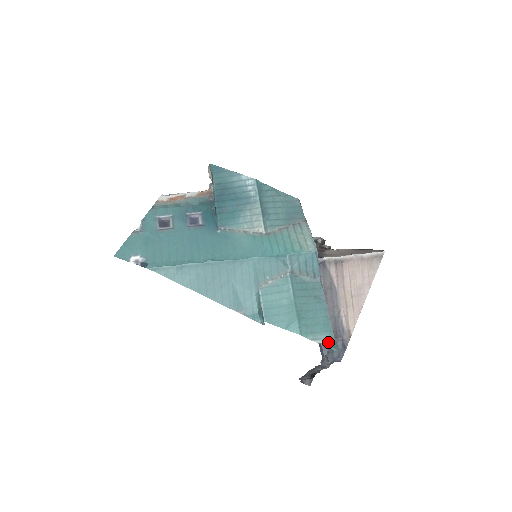
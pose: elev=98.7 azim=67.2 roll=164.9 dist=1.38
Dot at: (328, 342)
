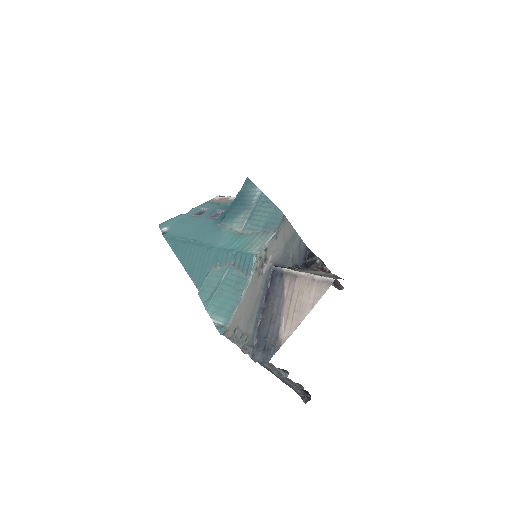
Dot at: (220, 325)
